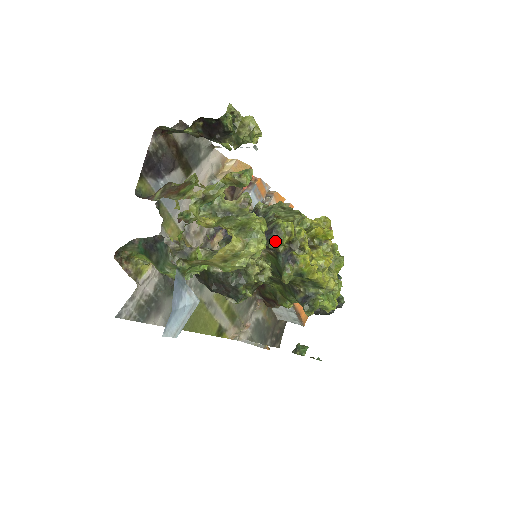
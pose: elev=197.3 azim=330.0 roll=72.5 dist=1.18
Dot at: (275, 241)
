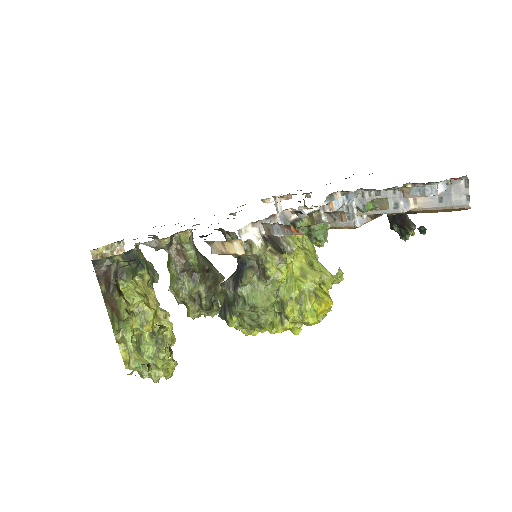
Dot at: (223, 319)
